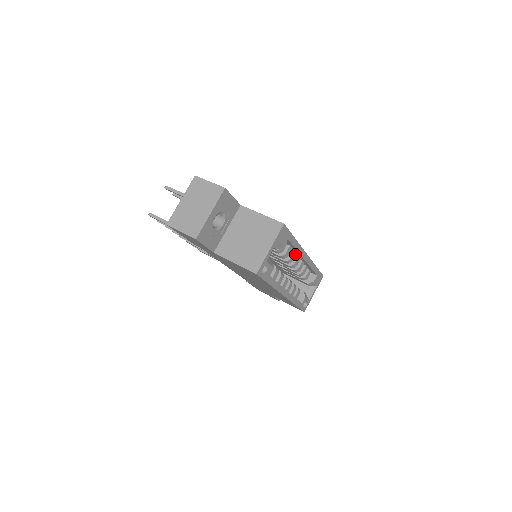
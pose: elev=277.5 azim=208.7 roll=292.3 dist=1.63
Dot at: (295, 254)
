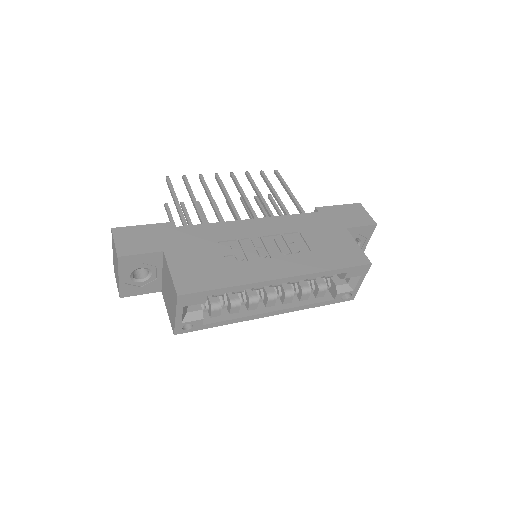
Dot at: occluded
